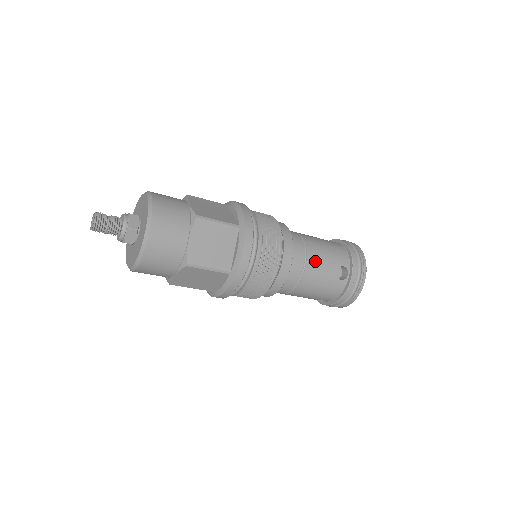
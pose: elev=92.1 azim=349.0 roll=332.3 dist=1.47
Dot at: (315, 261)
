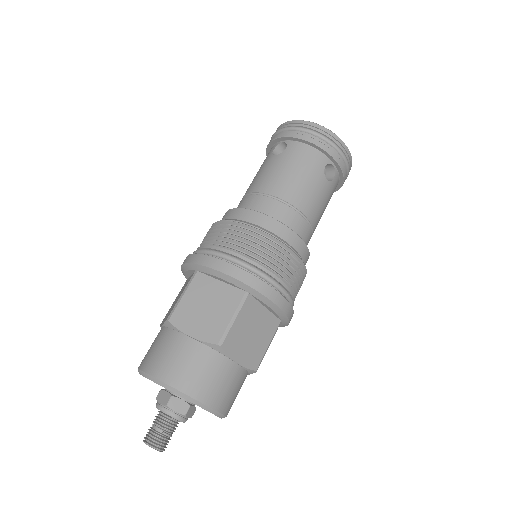
Dot at: (308, 203)
